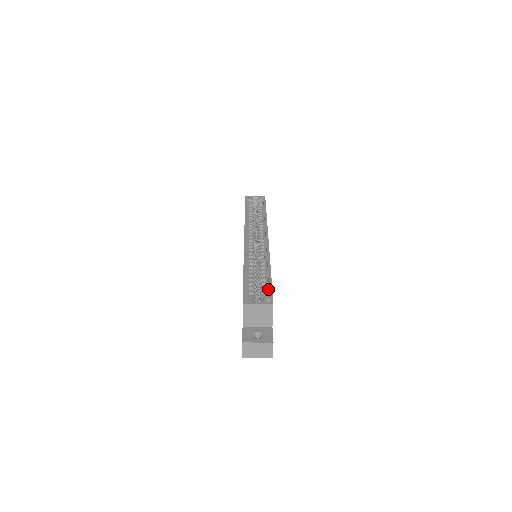
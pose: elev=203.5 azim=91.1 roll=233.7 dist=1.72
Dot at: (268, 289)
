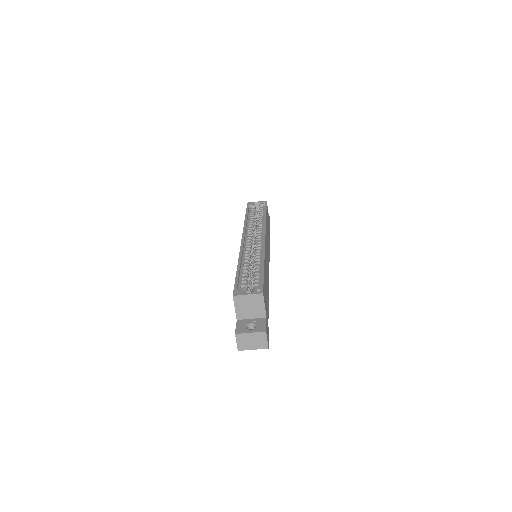
Dot at: (260, 281)
